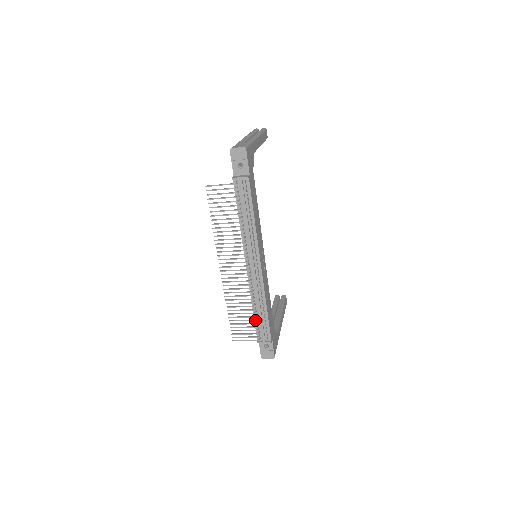
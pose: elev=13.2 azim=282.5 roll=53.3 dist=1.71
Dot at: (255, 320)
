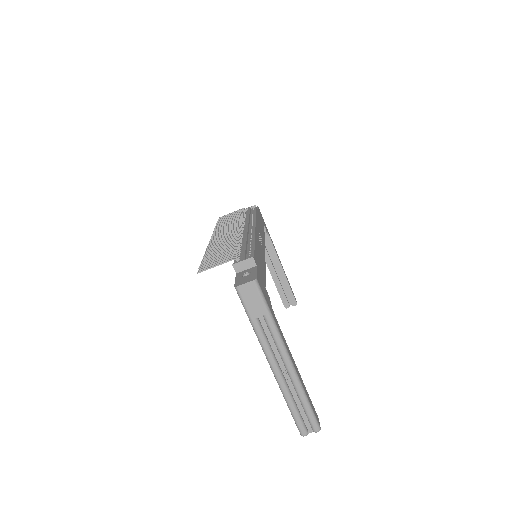
Dot at: (236, 248)
